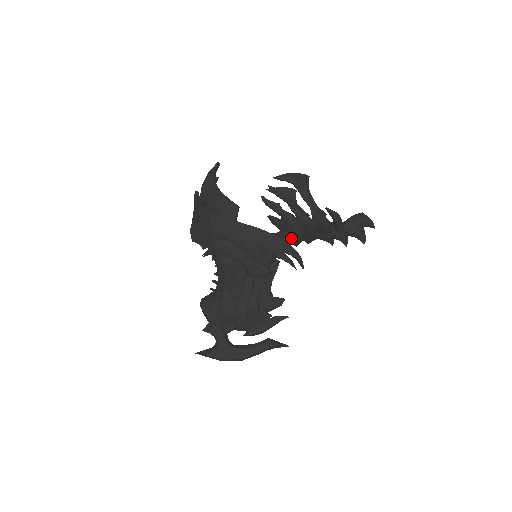
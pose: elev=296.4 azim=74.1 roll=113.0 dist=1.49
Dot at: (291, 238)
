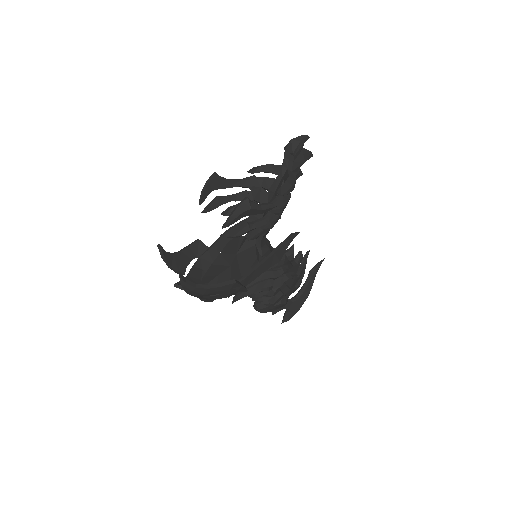
Dot at: occluded
